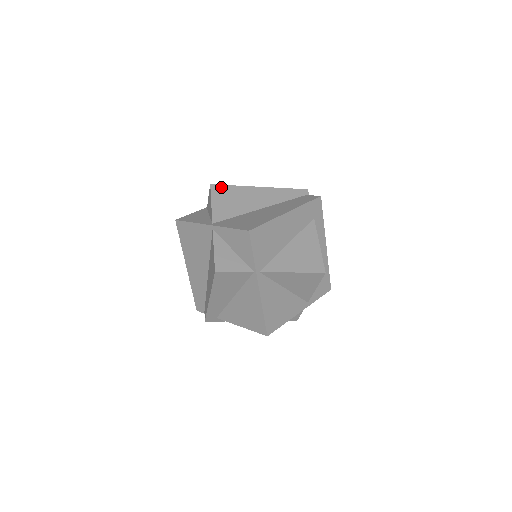
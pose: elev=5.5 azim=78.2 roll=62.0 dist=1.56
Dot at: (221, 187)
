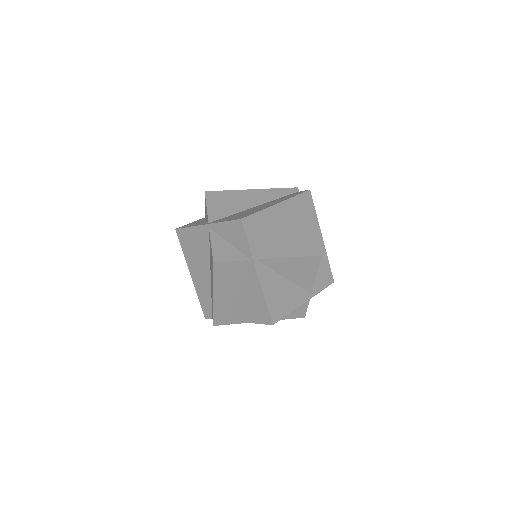
Dot at: (215, 193)
